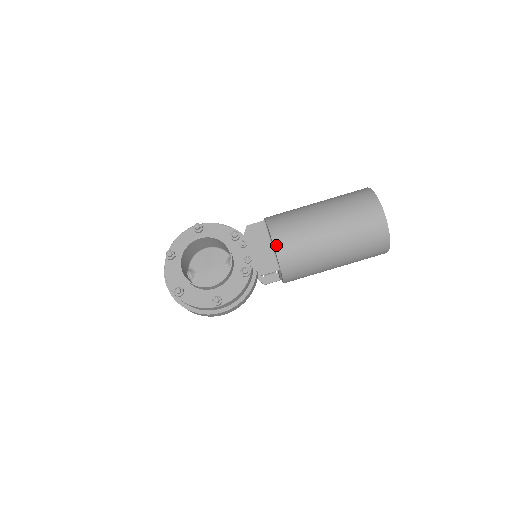
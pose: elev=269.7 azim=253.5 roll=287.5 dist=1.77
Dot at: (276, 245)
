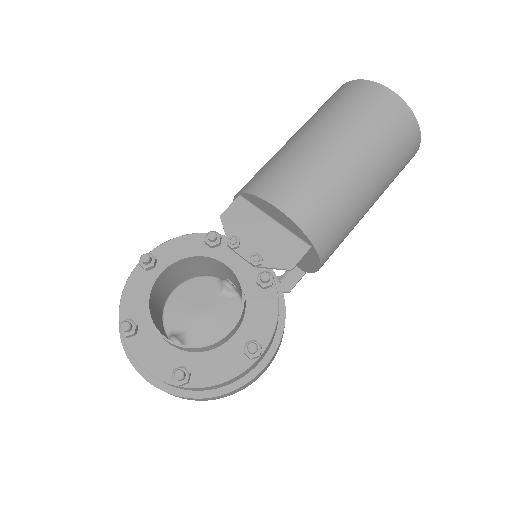
Dot at: (287, 211)
